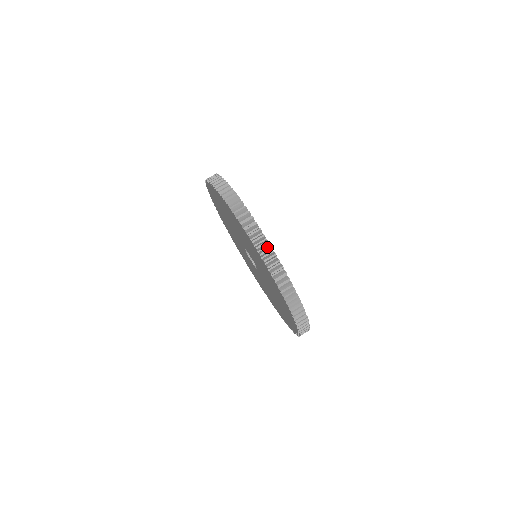
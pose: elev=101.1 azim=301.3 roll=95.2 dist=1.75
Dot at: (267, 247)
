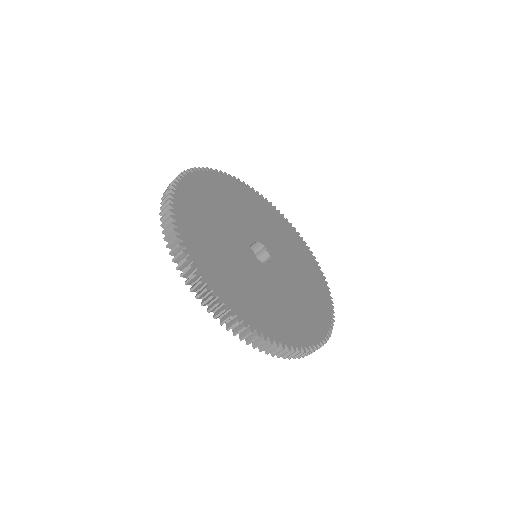
Dot at: occluded
